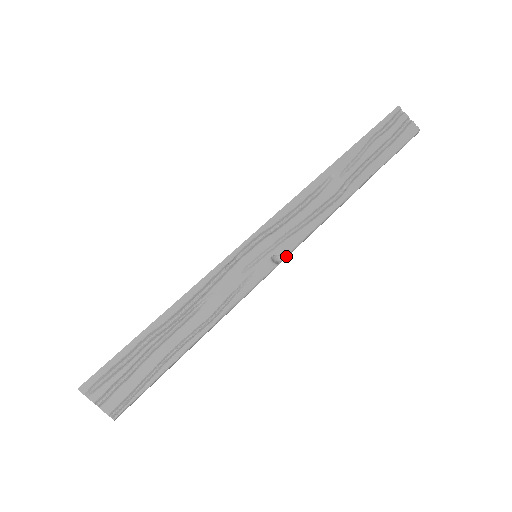
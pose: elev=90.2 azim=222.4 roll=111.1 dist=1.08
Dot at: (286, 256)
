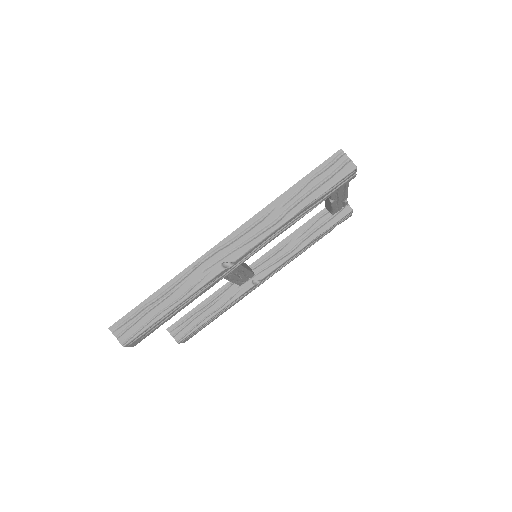
Dot at: (233, 263)
